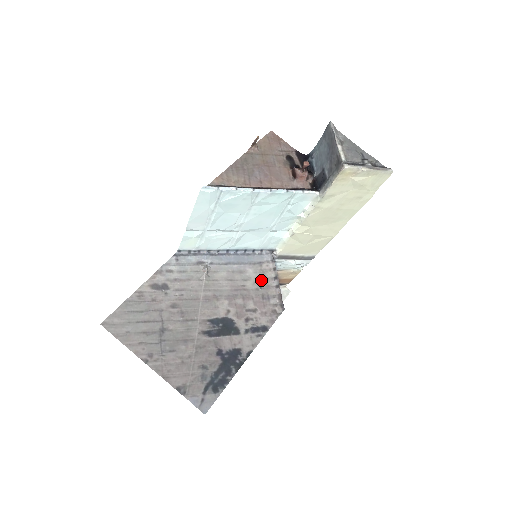
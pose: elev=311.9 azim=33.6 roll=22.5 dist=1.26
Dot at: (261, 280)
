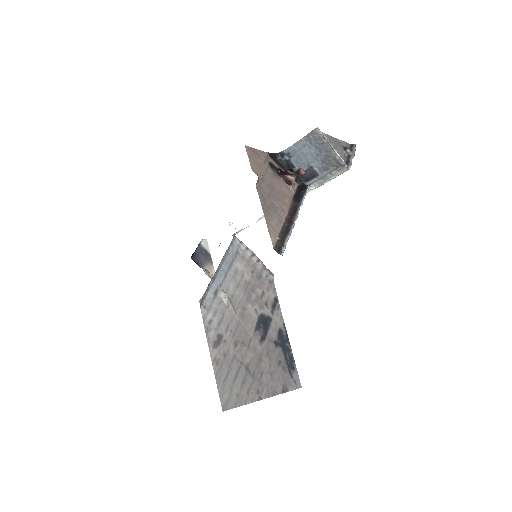
Dot at: (248, 266)
